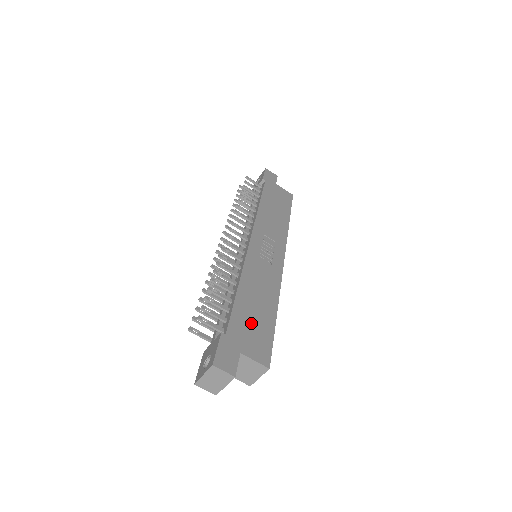
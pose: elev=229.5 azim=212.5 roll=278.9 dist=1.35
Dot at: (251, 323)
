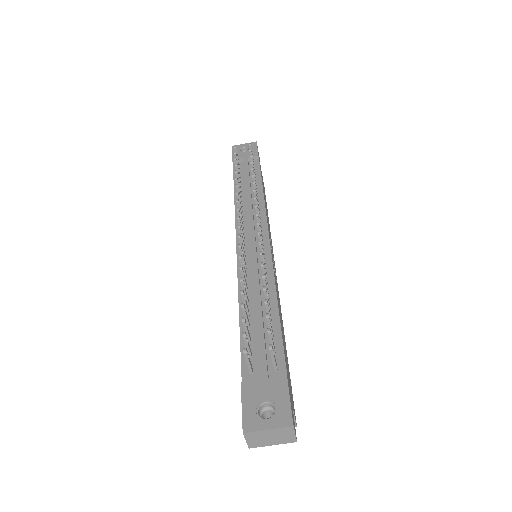
Dot at: occluded
